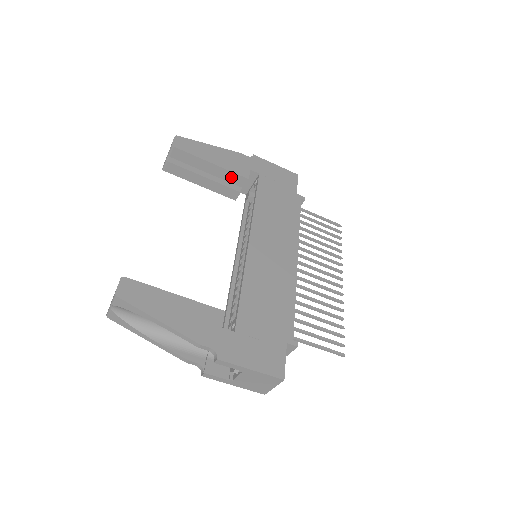
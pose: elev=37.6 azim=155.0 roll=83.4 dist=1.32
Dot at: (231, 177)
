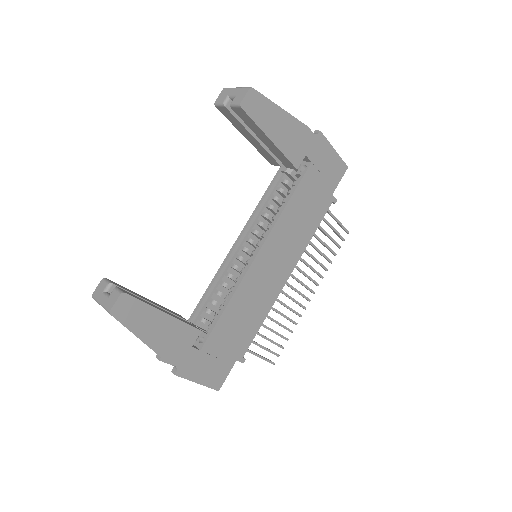
Dot at: (282, 157)
